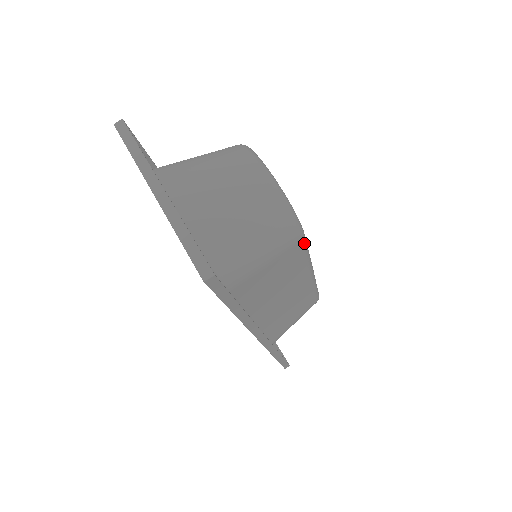
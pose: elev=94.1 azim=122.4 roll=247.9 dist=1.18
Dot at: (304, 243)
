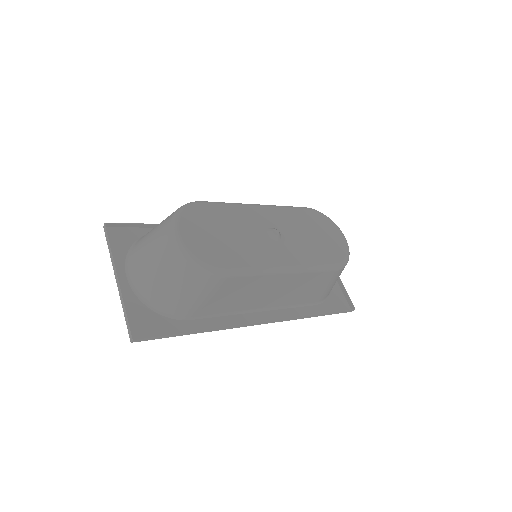
Dot at: (235, 275)
